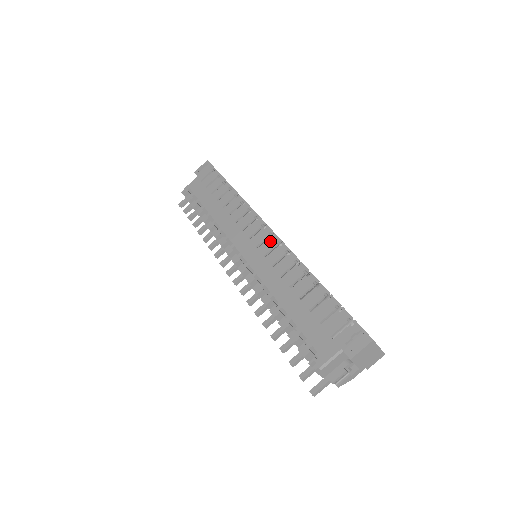
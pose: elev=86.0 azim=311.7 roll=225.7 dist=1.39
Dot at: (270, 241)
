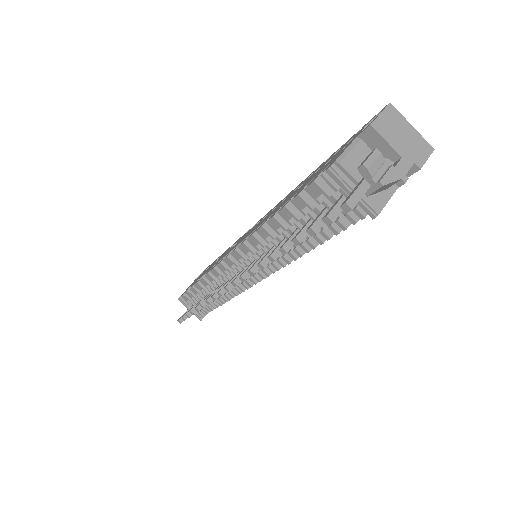
Dot at: (262, 218)
